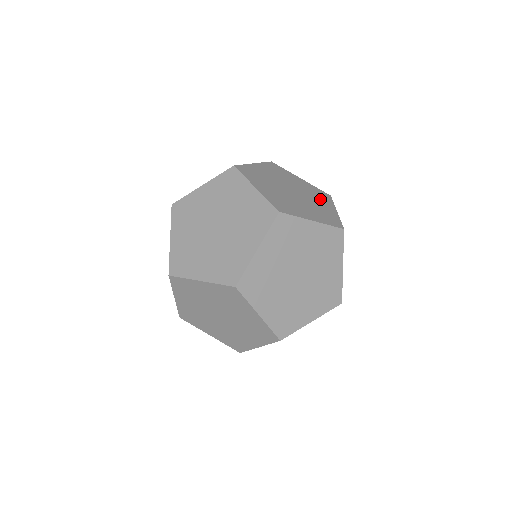
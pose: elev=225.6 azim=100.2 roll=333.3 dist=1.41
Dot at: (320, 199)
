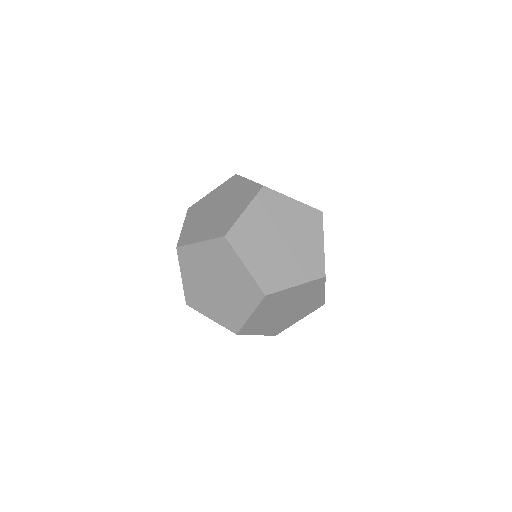
Dot at: (309, 232)
